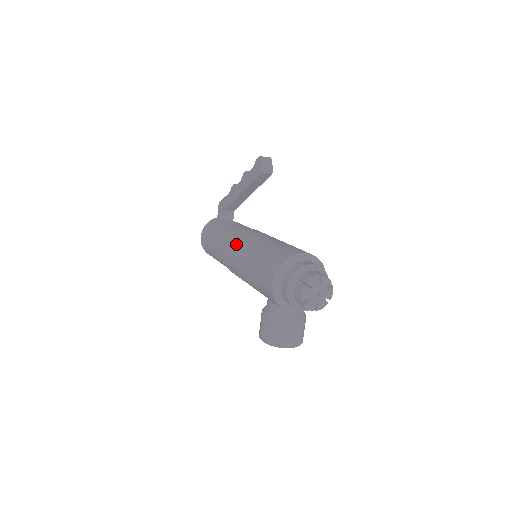
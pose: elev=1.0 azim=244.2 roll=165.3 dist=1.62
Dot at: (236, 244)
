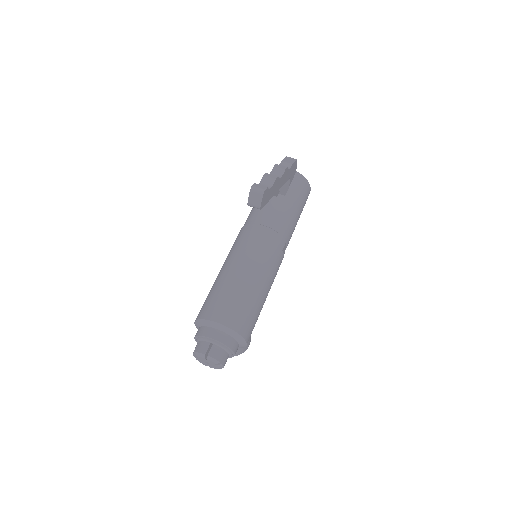
Dot at: (235, 242)
